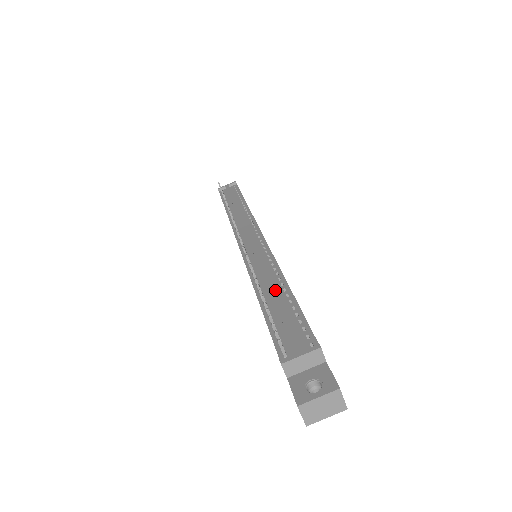
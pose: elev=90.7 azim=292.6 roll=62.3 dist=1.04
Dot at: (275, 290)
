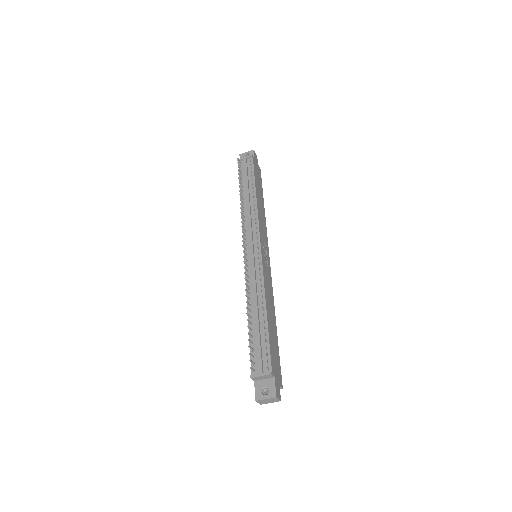
Dot at: (258, 316)
